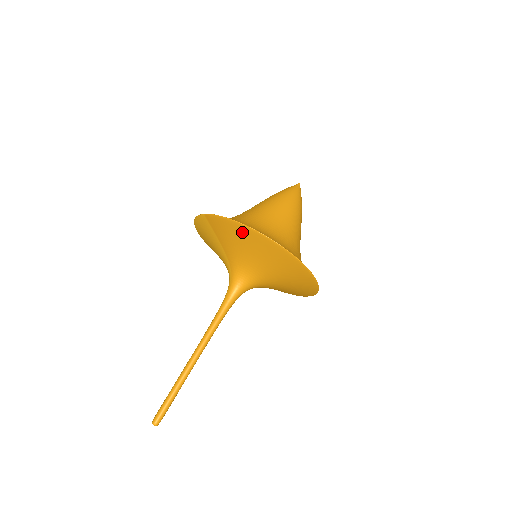
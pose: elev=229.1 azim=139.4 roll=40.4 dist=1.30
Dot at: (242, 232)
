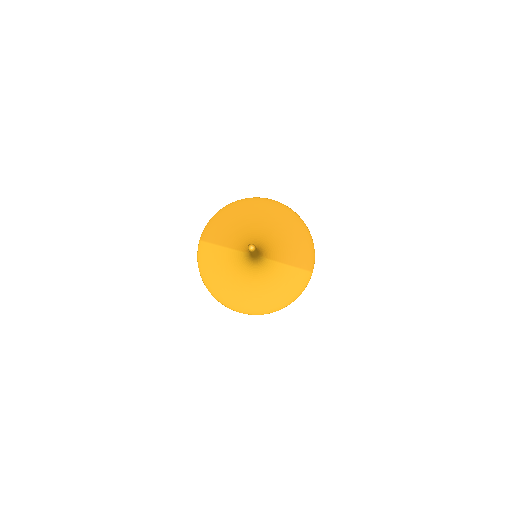
Dot at: (226, 214)
